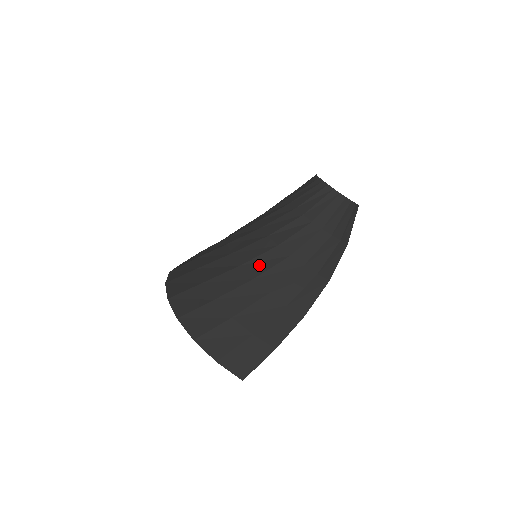
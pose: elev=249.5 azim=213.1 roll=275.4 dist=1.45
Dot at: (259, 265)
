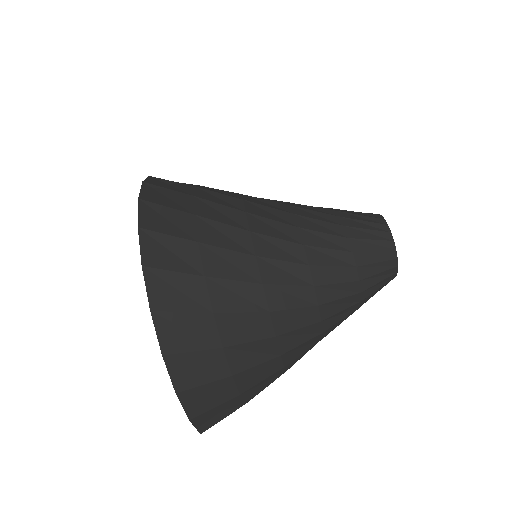
Dot at: (289, 320)
